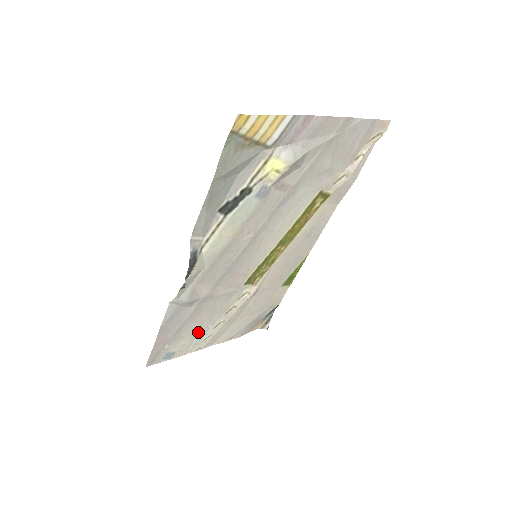
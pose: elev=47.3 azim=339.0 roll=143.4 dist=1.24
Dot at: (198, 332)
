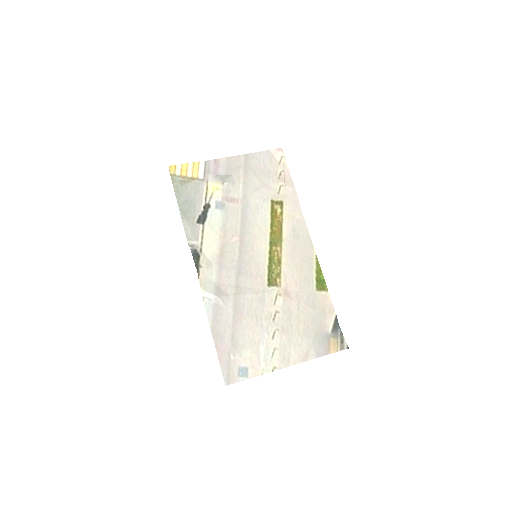
Dot at: (257, 343)
